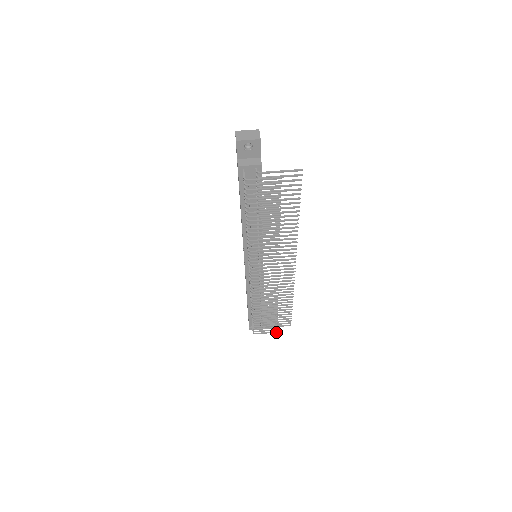
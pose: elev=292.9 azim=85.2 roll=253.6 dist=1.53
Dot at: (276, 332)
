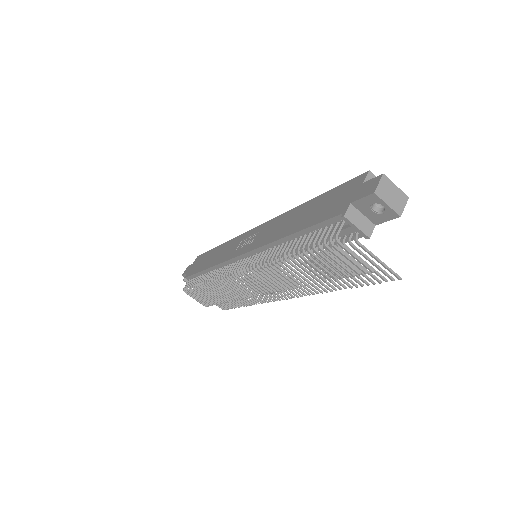
Dot at: (205, 306)
